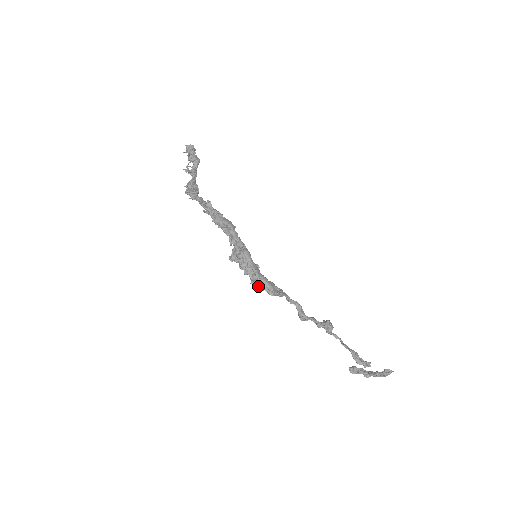
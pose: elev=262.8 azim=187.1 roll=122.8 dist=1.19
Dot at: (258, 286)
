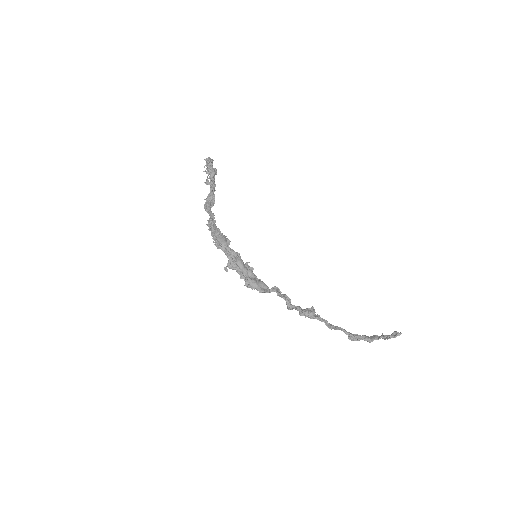
Dot at: (250, 287)
